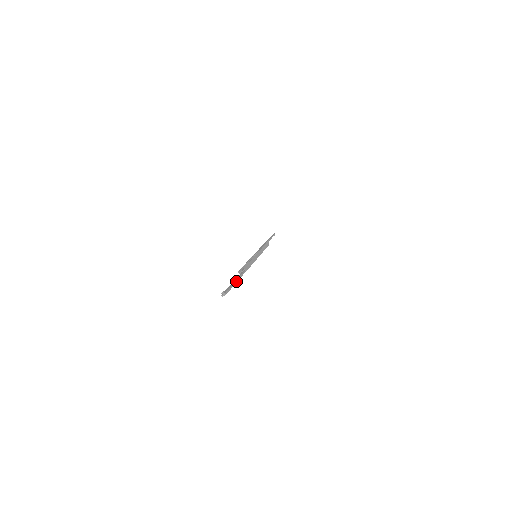
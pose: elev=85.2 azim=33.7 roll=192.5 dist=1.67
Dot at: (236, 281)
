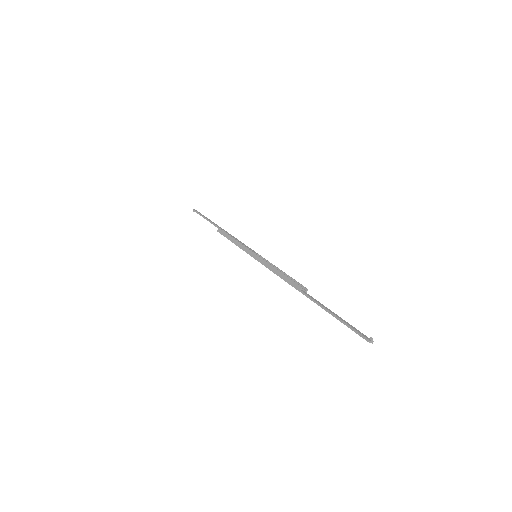
Dot at: (335, 314)
